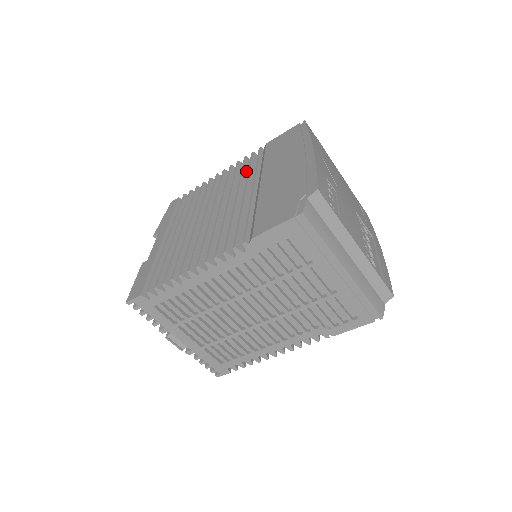
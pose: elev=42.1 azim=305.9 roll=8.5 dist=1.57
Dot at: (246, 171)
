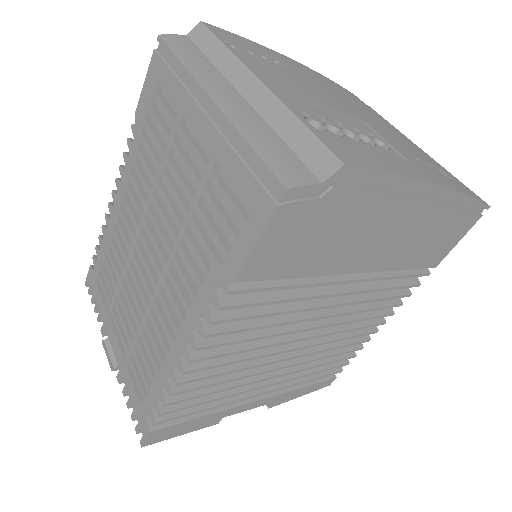
Dot at: occluded
